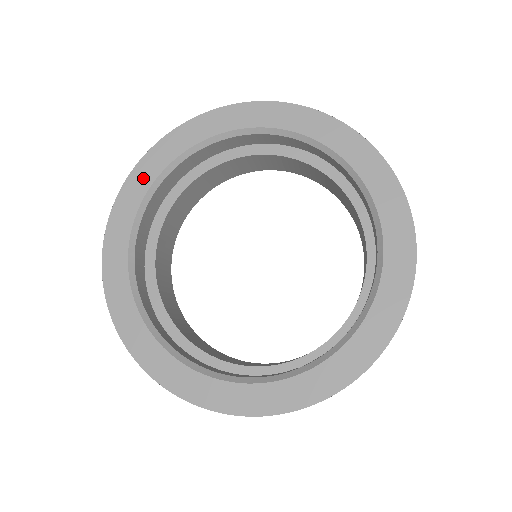
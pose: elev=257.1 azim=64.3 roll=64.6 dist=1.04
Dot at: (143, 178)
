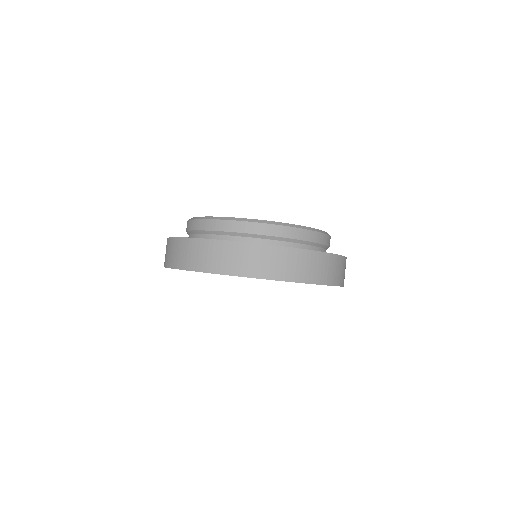
Dot at: occluded
